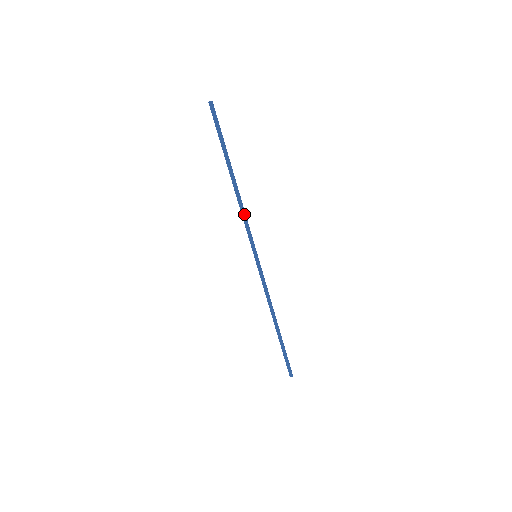
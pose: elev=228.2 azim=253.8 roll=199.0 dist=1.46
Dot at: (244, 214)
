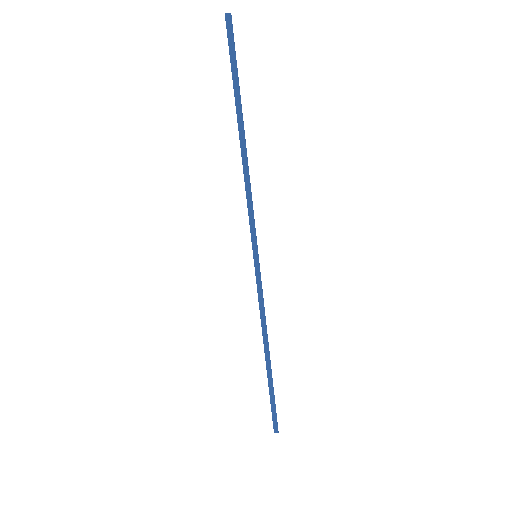
Dot at: (249, 192)
